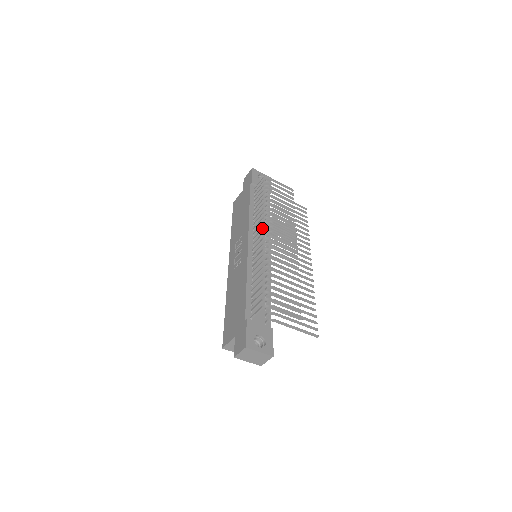
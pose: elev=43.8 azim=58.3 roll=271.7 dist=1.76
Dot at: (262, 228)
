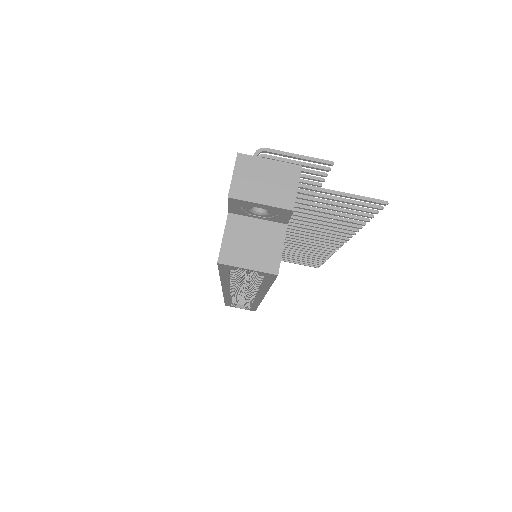
Dot at: occluded
